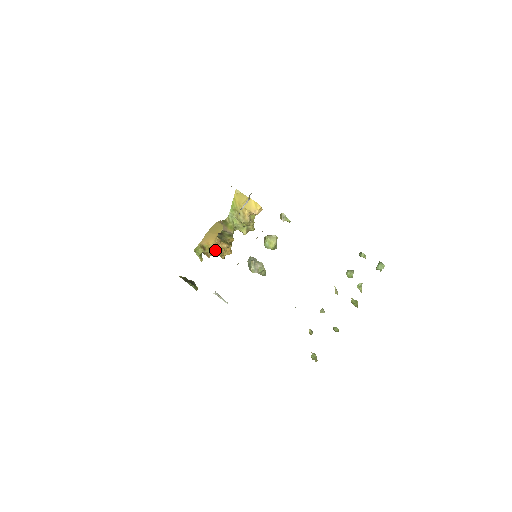
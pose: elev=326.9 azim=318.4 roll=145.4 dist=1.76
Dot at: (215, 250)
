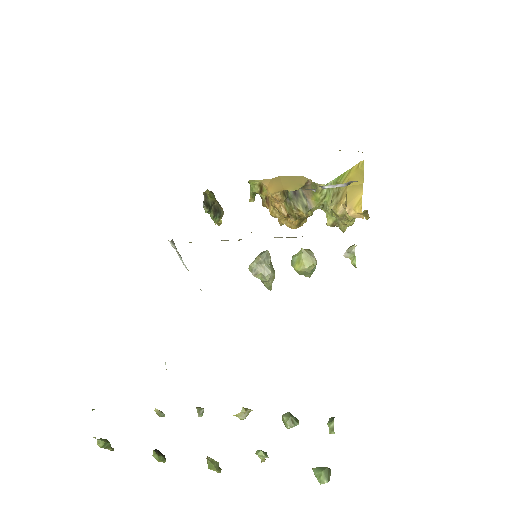
Dot at: (271, 205)
